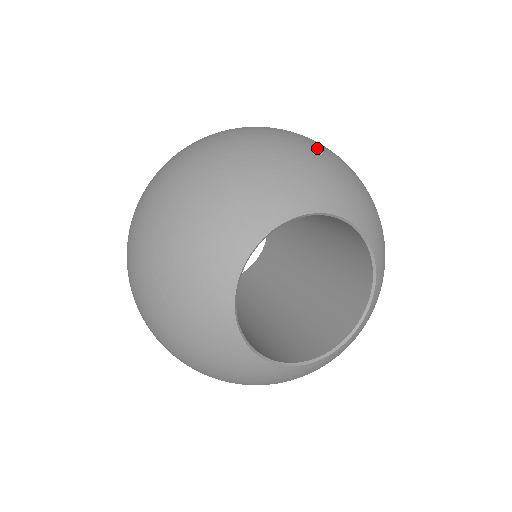
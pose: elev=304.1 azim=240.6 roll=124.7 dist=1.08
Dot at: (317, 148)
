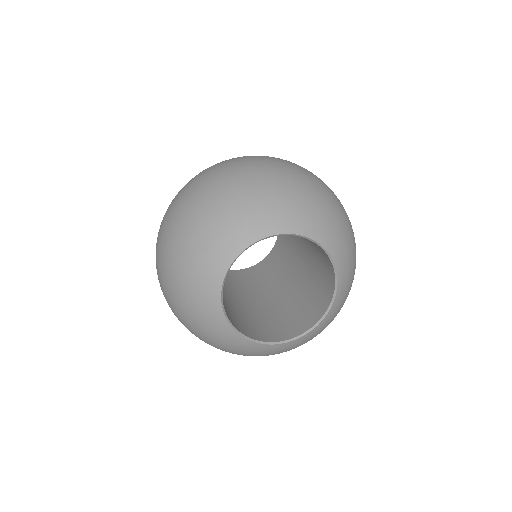
Dot at: (263, 176)
